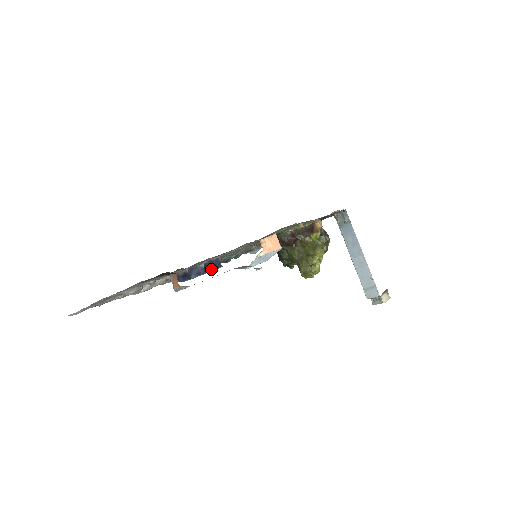
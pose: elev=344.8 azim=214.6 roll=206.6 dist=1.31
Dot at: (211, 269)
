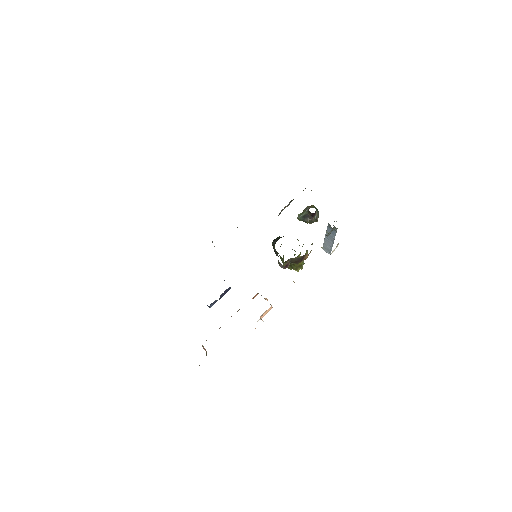
Dot at: (223, 295)
